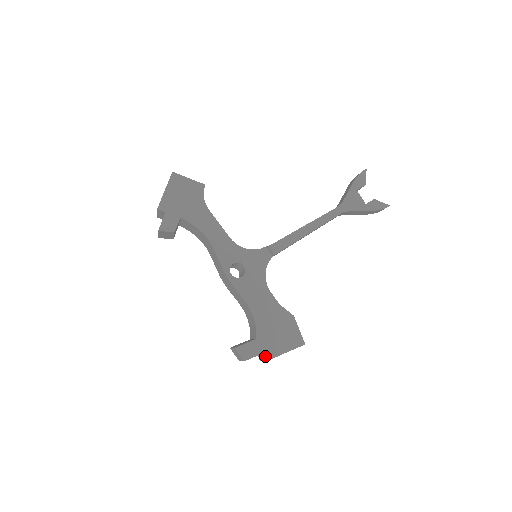
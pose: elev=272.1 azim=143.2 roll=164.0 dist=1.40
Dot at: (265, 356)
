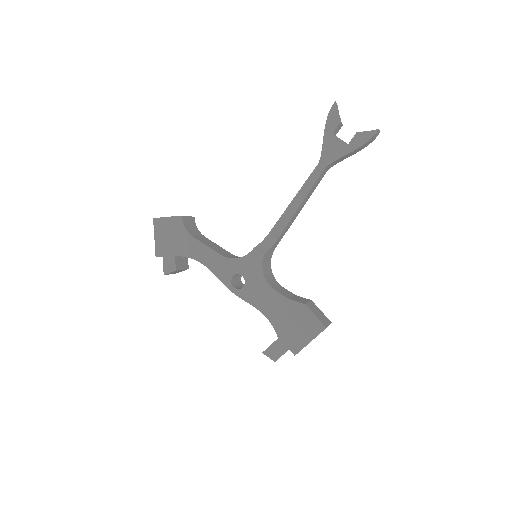
Dot at: (292, 352)
